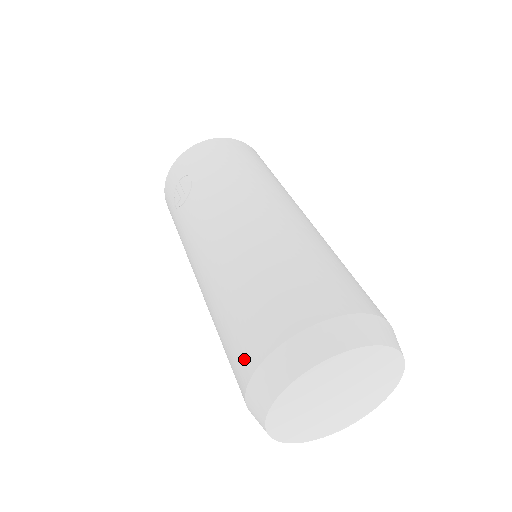
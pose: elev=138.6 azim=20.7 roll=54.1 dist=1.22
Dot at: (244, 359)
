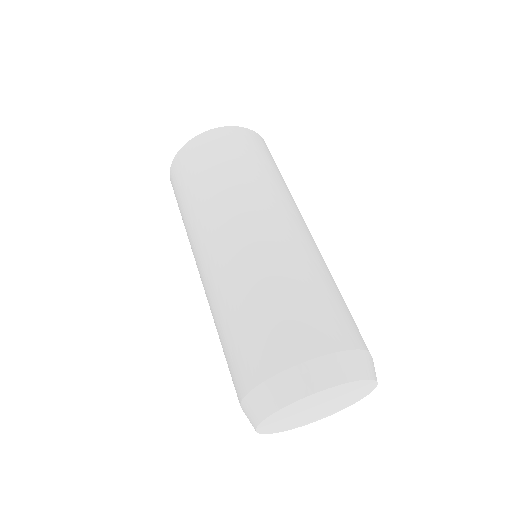
Dot at: occluded
